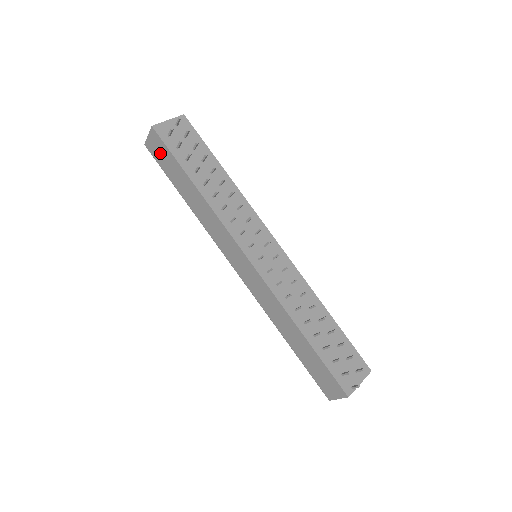
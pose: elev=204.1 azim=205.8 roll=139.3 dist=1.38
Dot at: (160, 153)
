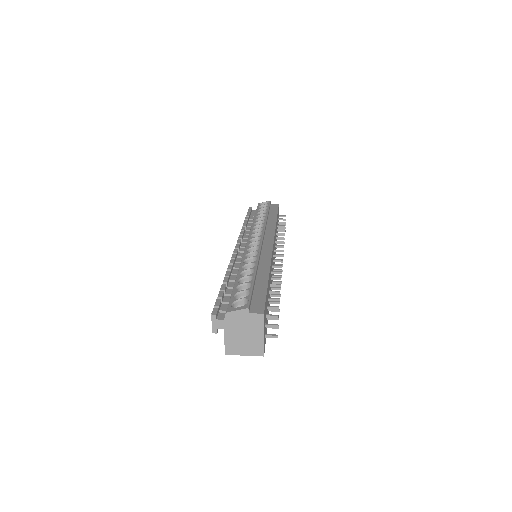
Dot at: occluded
